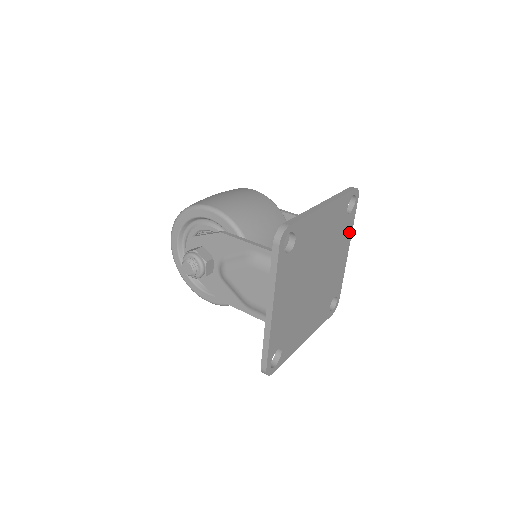
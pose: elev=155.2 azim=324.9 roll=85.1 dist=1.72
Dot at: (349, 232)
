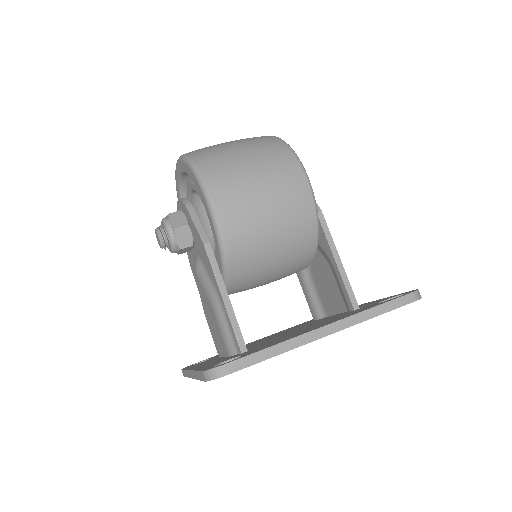
Dot at: occluded
